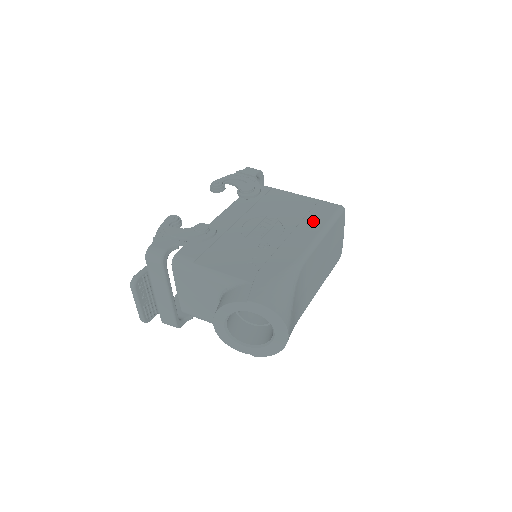
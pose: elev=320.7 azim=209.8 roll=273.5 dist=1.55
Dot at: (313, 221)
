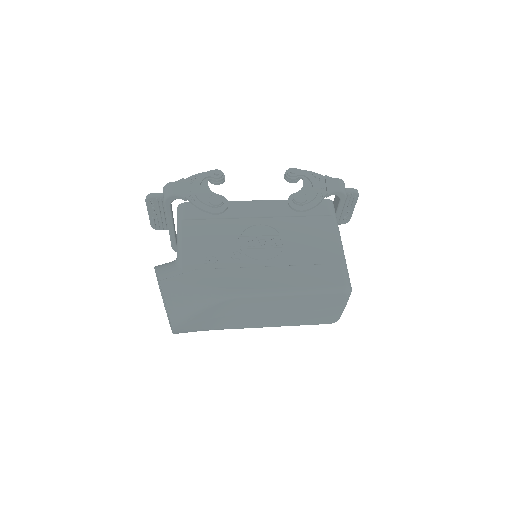
Dot at: (300, 275)
